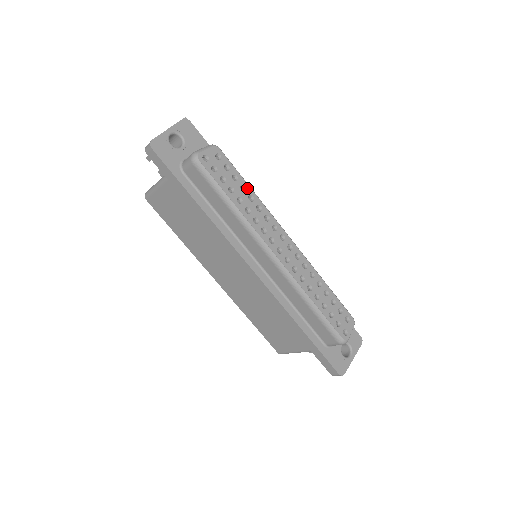
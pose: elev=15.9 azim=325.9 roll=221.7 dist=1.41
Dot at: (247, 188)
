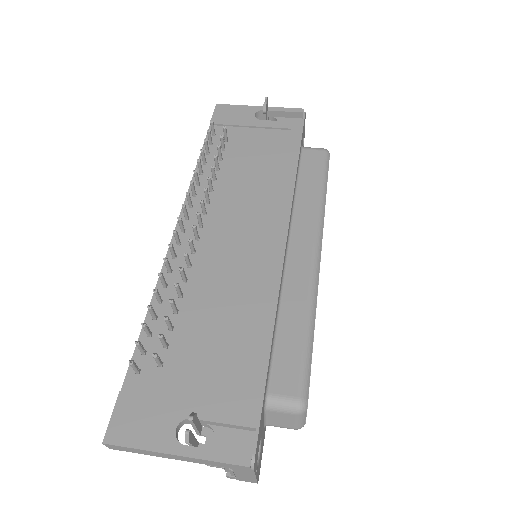
Dot at: occluded
